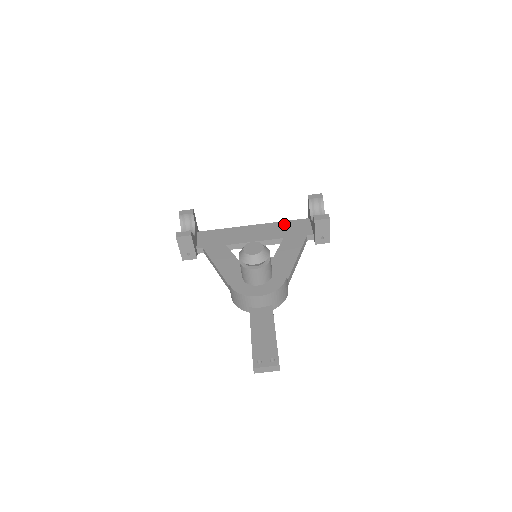
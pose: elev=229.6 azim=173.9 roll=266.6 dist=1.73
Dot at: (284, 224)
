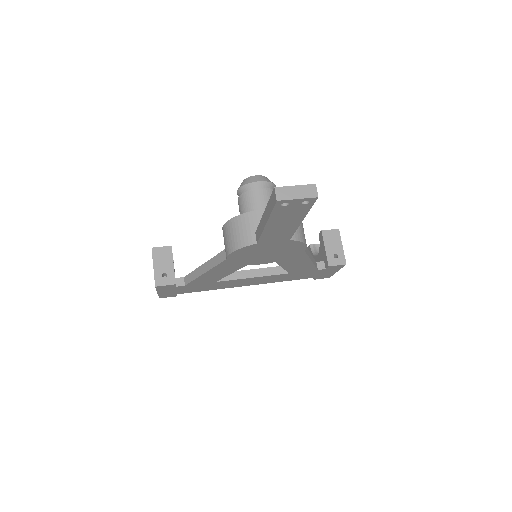
Dot at: occluded
